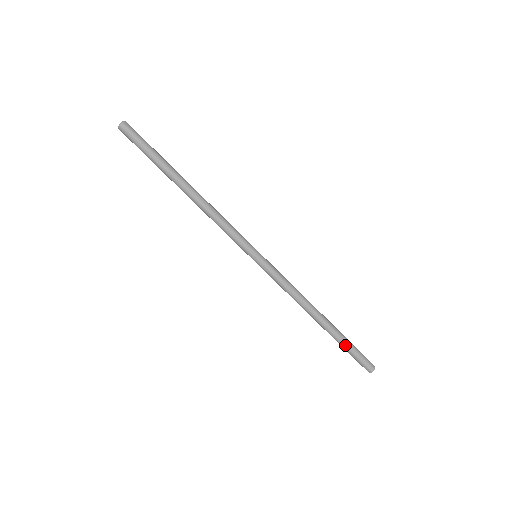
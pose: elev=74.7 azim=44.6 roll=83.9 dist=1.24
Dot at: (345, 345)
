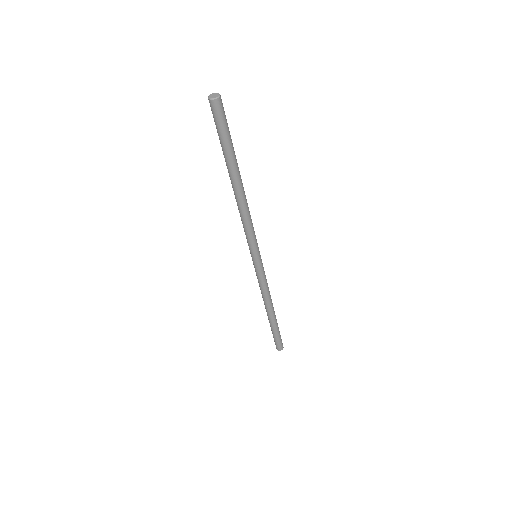
Dot at: (273, 332)
